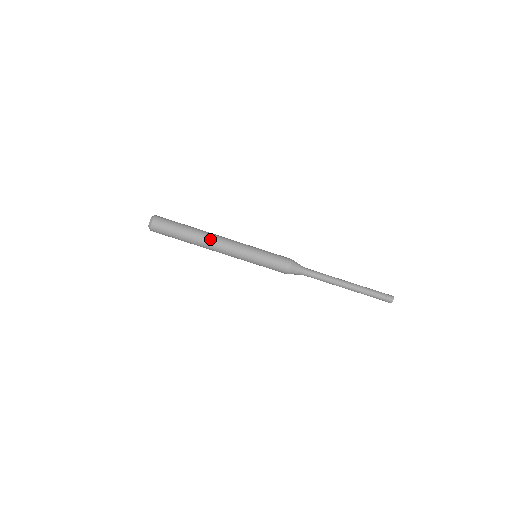
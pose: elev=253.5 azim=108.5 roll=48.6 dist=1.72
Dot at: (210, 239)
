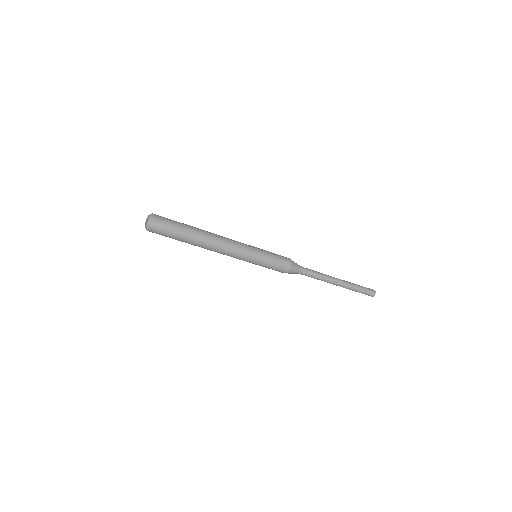
Dot at: (209, 249)
